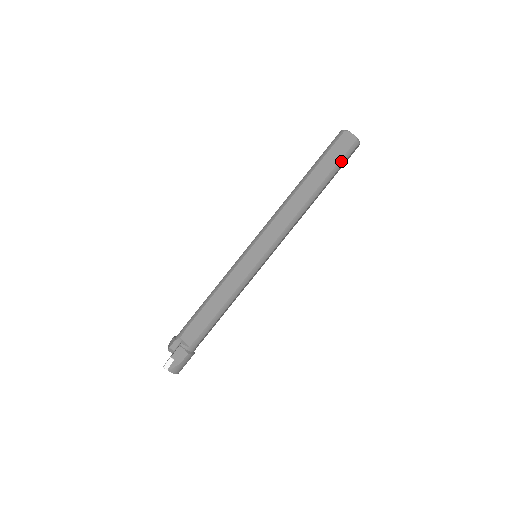
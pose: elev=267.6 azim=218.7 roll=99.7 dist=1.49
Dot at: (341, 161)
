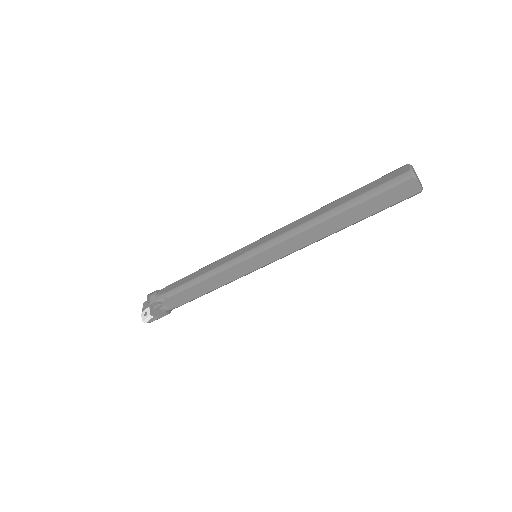
Dot at: occluded
